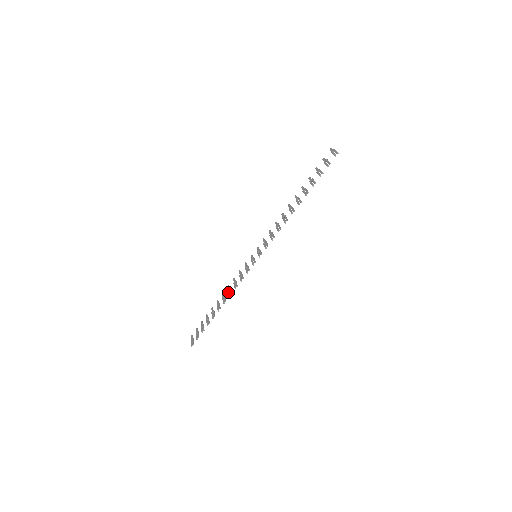
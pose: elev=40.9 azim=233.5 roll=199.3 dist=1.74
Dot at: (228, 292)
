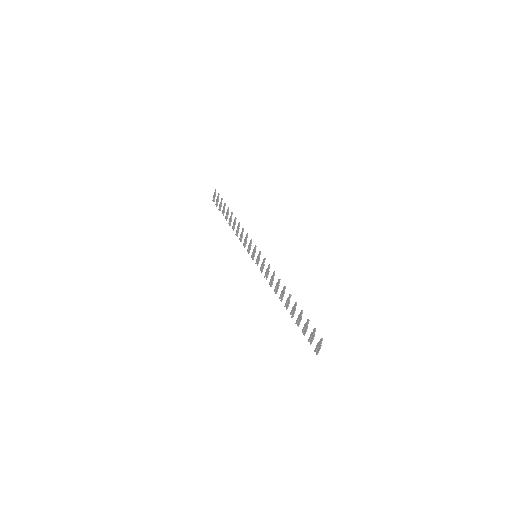
Dot at: (236, 230)
